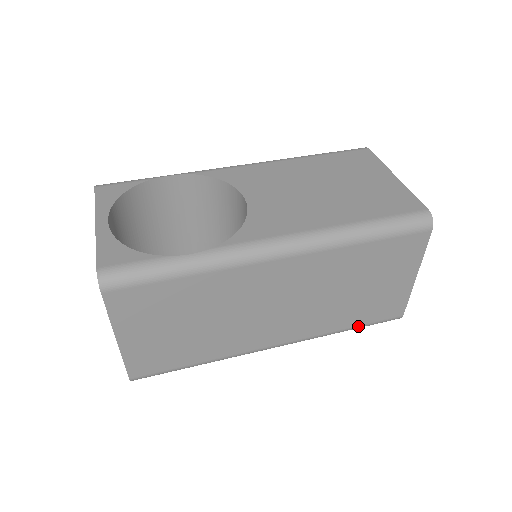
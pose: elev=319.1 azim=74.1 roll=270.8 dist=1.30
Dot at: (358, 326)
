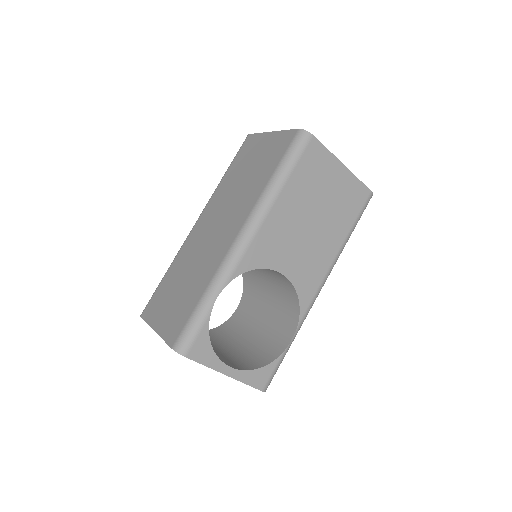
Dot at: occluded
